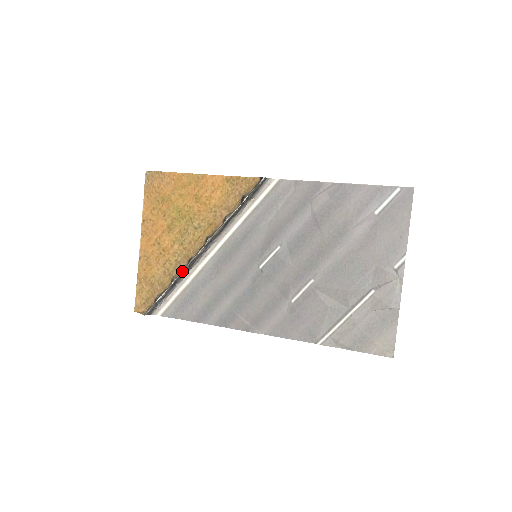
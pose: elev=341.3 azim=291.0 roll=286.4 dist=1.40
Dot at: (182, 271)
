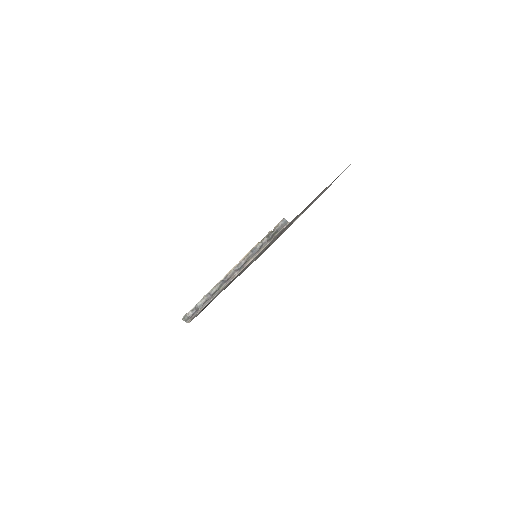
Dot at: (217, 285)
